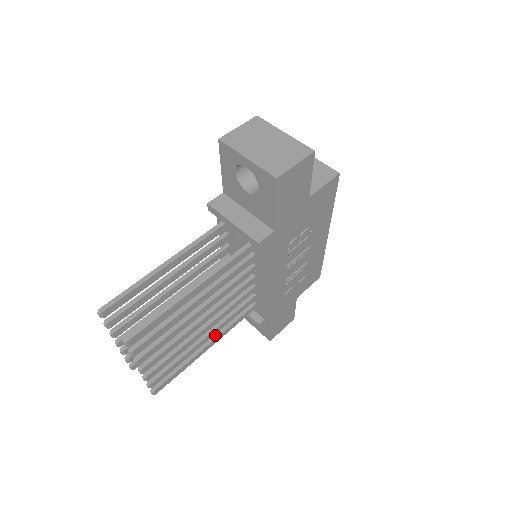
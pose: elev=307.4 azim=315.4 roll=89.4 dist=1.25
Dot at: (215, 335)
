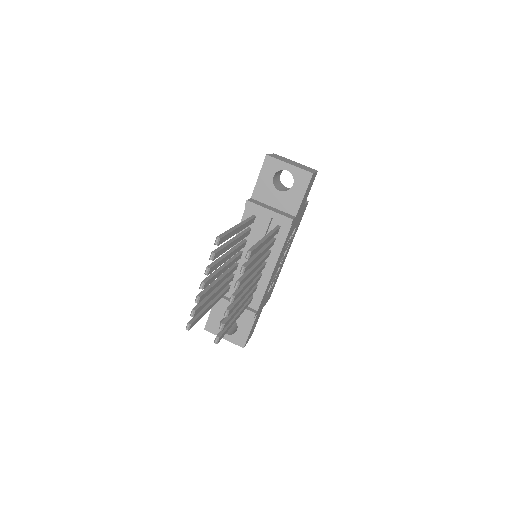
Dot at: (239, 310)
